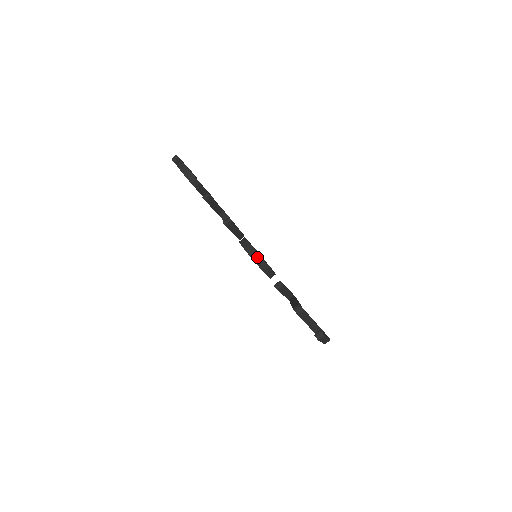
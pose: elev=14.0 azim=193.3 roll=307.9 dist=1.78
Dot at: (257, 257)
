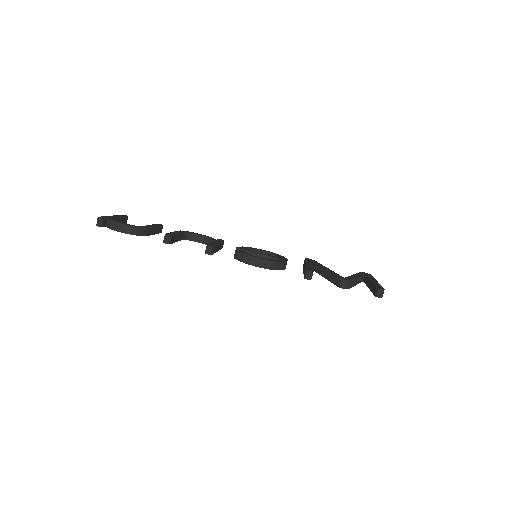
Dot at: (267, 263)
